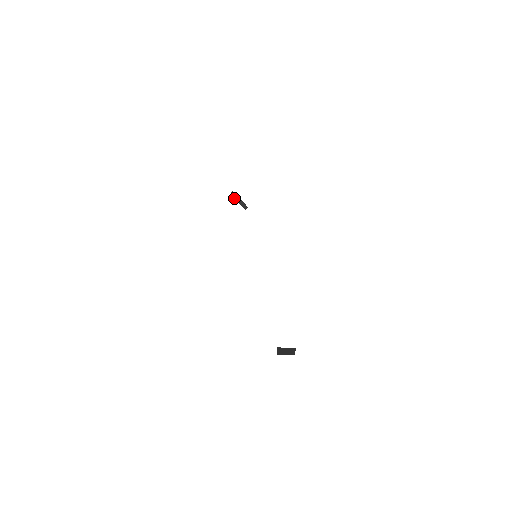
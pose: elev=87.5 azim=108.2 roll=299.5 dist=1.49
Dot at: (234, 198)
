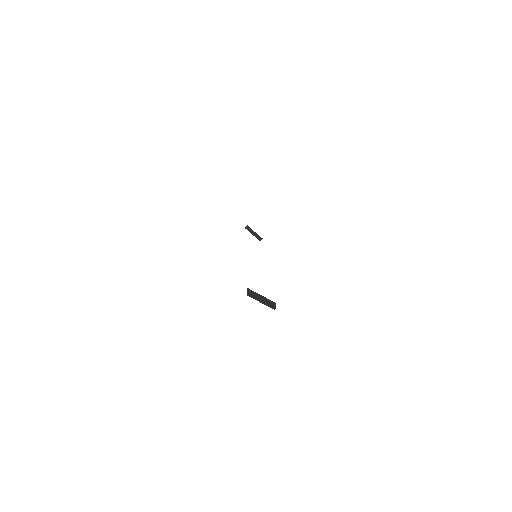
Dot at: (249, 231)
